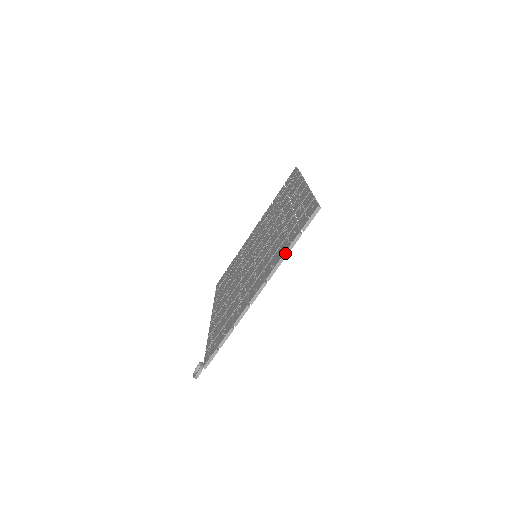
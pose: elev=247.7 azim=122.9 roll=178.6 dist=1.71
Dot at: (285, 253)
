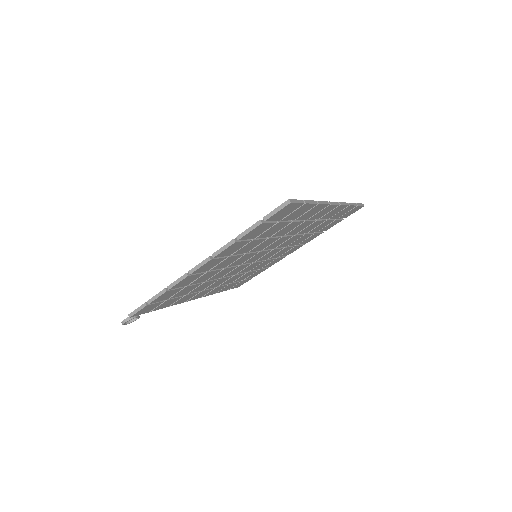
Dot at: (239, 235)
